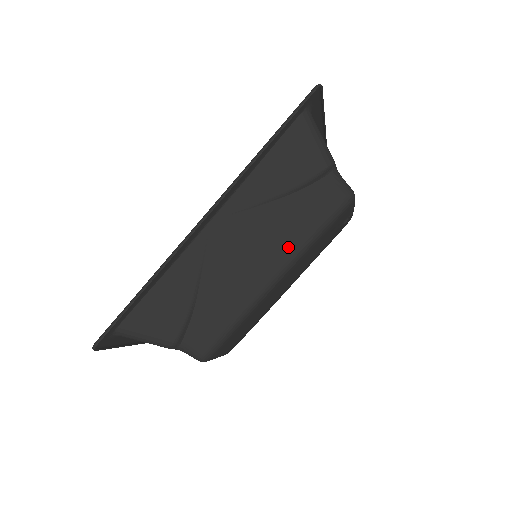
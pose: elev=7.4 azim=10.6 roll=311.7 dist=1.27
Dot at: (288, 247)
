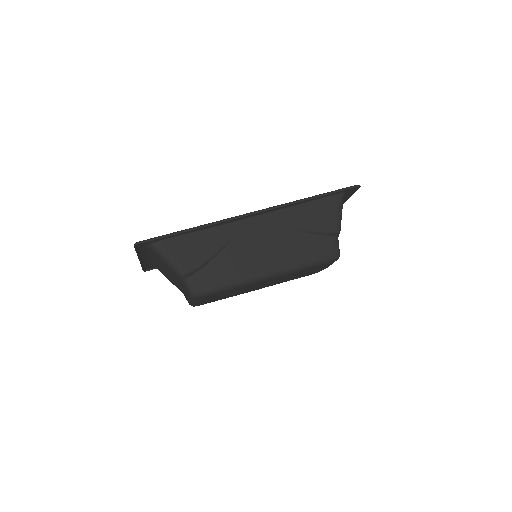
Dot at: (288, 261)
